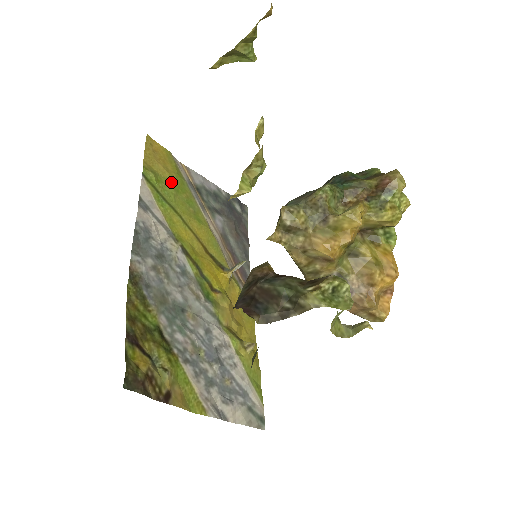
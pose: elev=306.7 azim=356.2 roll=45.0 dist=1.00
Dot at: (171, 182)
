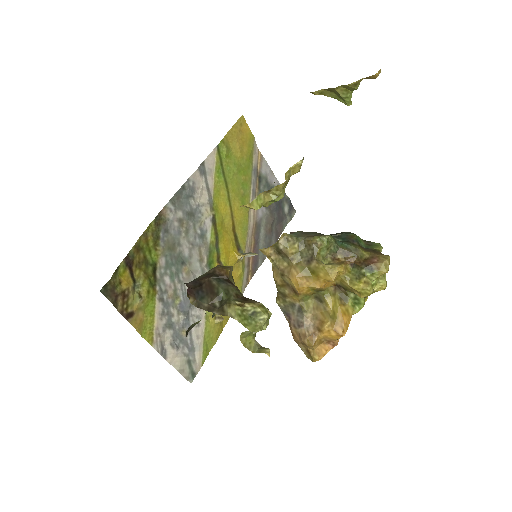
Dot at: (238, 162)
